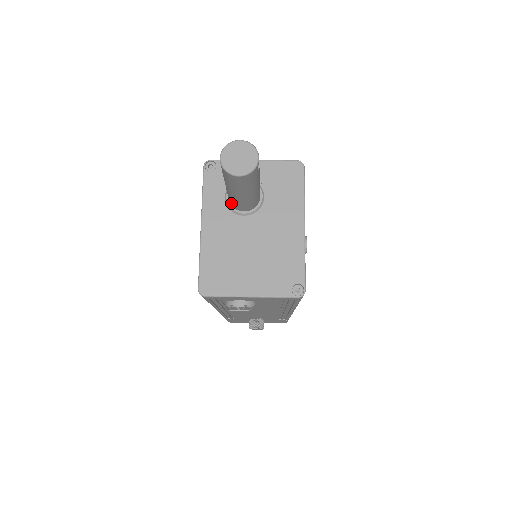
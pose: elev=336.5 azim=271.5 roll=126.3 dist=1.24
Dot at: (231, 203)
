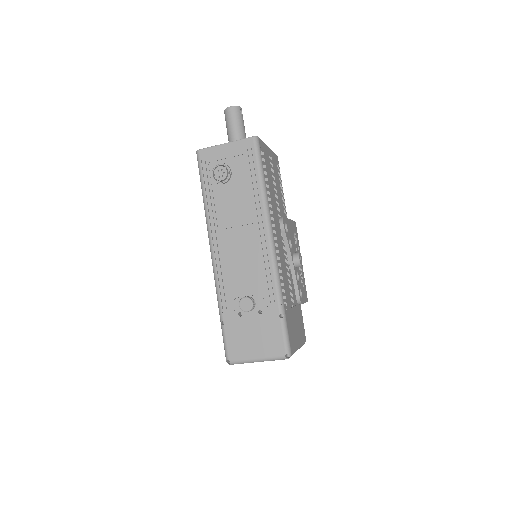
Dot at: occluded
